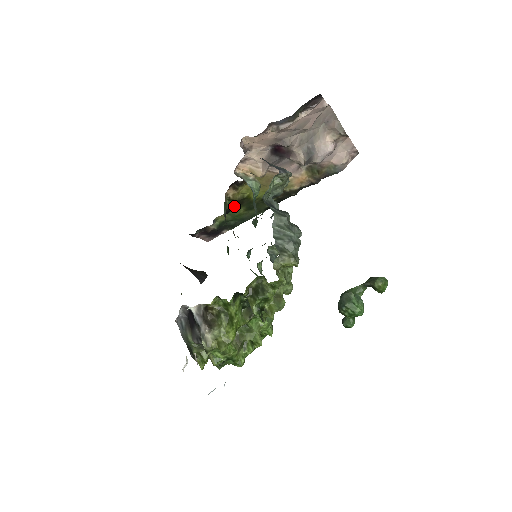
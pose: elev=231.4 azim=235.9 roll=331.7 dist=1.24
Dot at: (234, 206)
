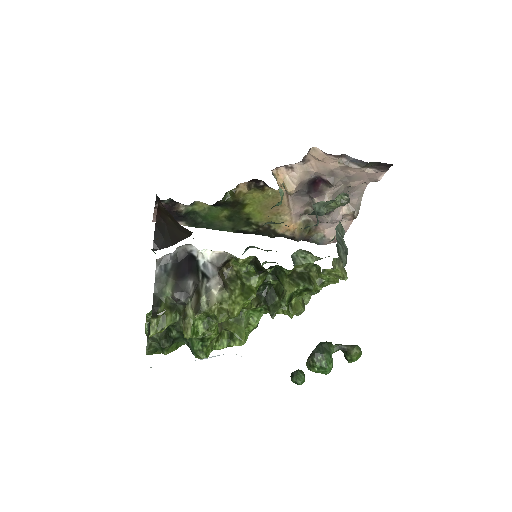
Dot at: (226, 203)
